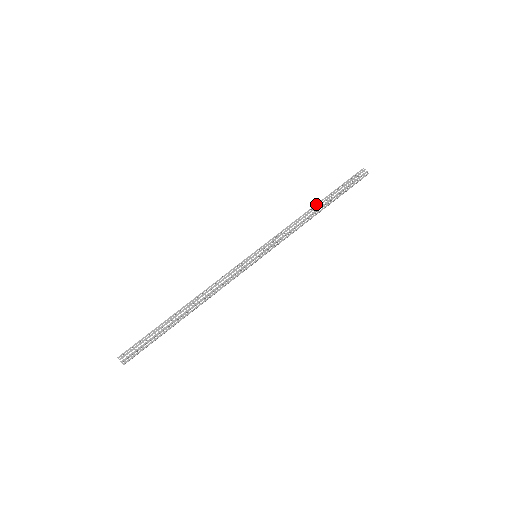
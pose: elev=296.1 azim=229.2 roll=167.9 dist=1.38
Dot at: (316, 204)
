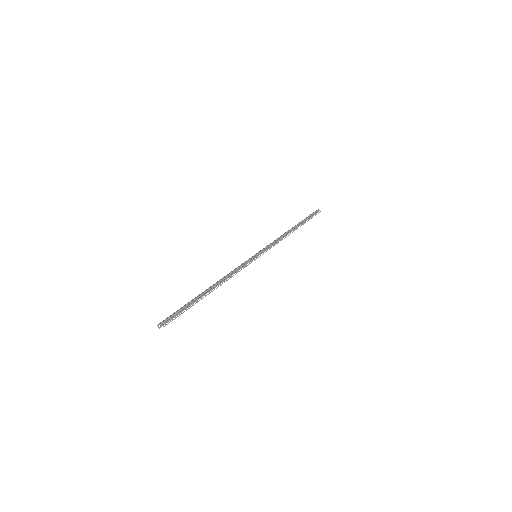
Dot at: occluded
